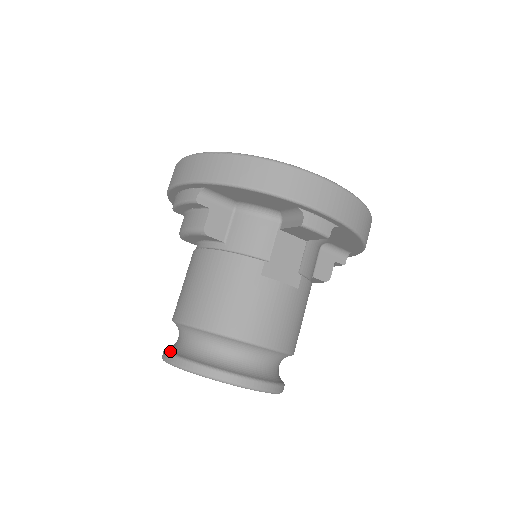
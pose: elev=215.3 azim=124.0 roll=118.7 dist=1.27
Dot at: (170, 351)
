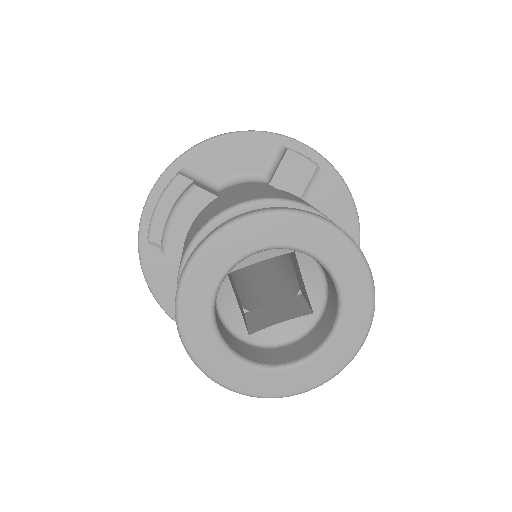
Dot at: occluded
